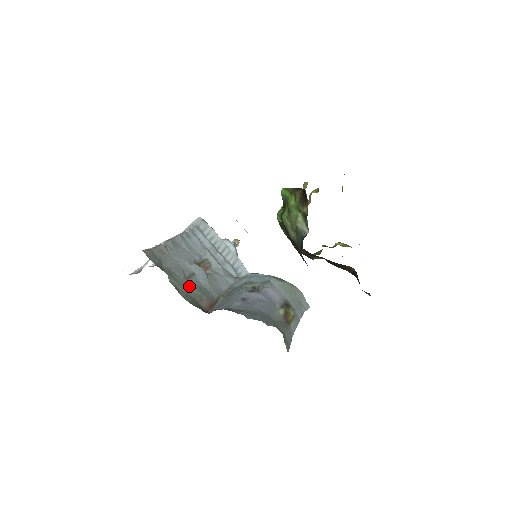
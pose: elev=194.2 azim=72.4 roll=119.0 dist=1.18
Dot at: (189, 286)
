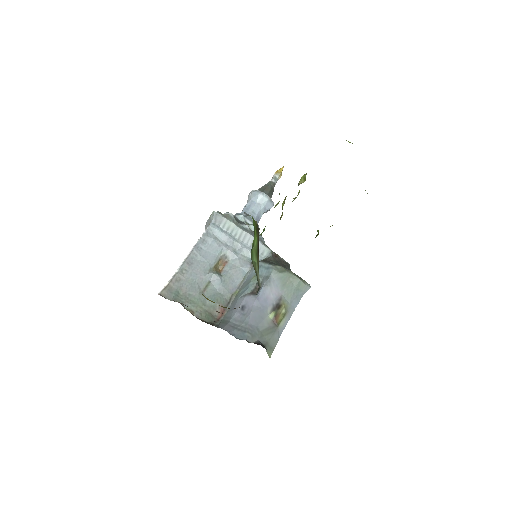
Dot at: (204, 300)
